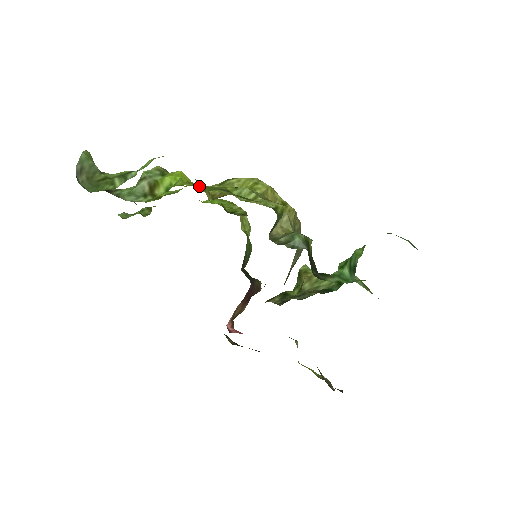
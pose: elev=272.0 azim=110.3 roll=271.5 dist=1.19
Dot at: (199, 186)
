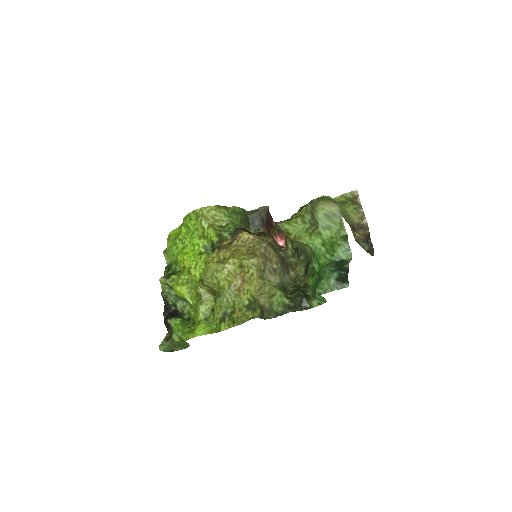
Dot at: (188, 271)
